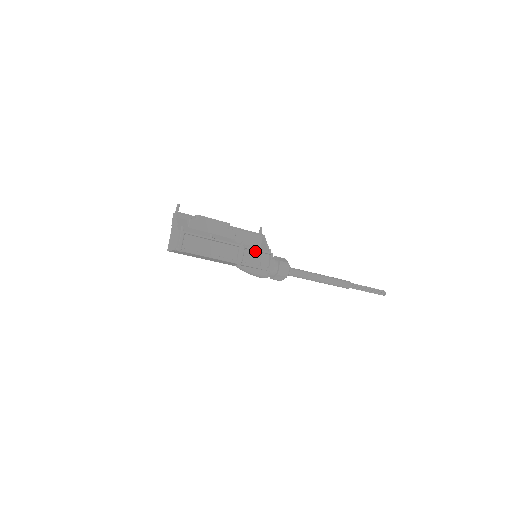
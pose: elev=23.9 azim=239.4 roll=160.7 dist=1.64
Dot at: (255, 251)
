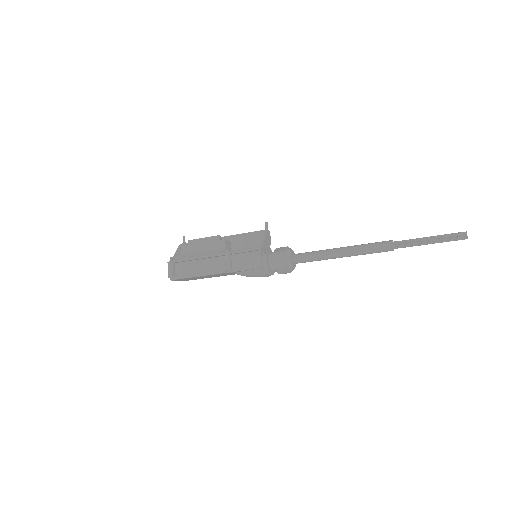
Dot at: (243, 253)
